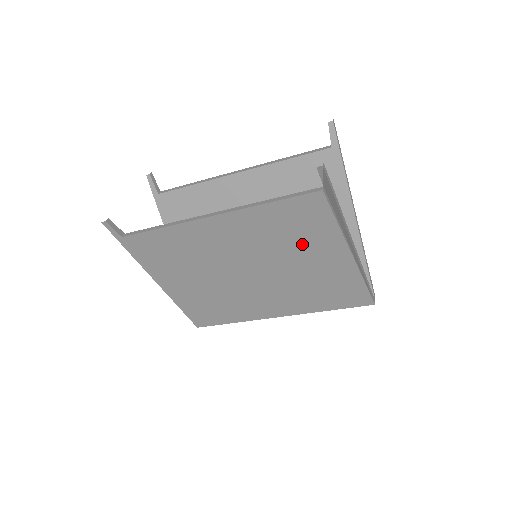
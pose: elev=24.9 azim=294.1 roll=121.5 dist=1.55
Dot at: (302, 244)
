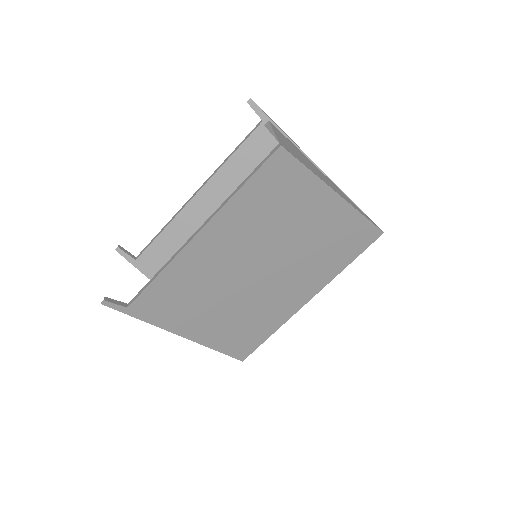
Dot at: (291, 211)
